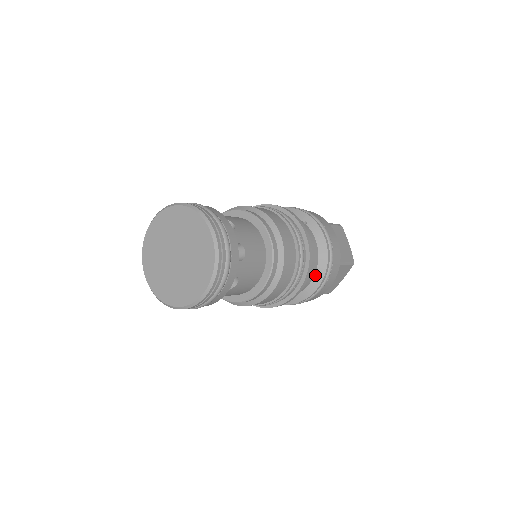
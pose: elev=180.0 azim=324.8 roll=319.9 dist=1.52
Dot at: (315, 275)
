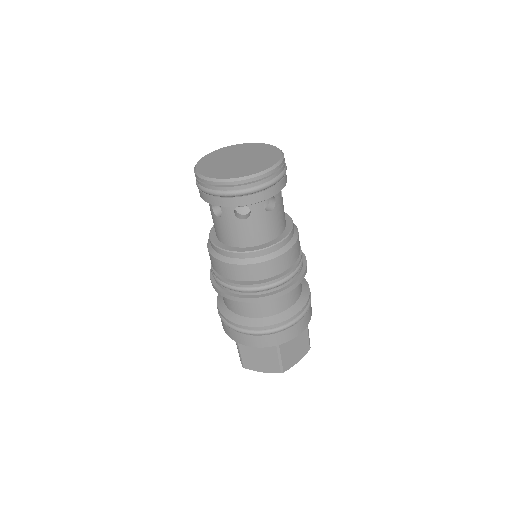
Dot at: (297, 301)
